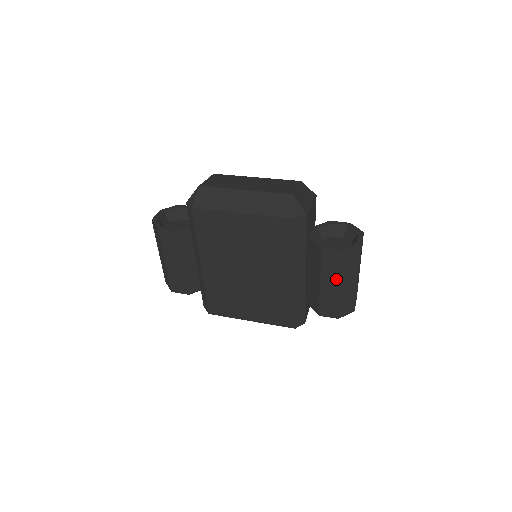
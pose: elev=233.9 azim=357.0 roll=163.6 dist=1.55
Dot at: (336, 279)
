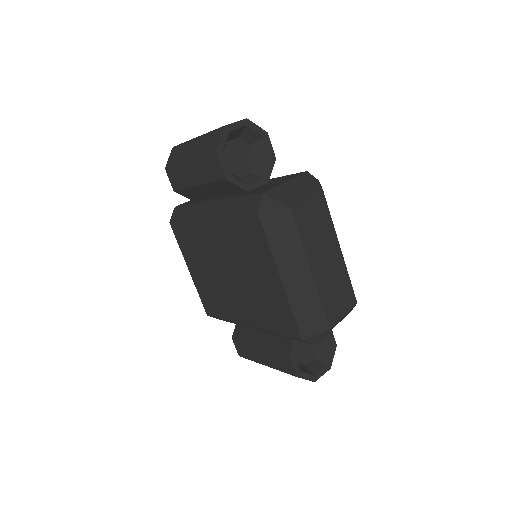
Dot at: (270, 363)
